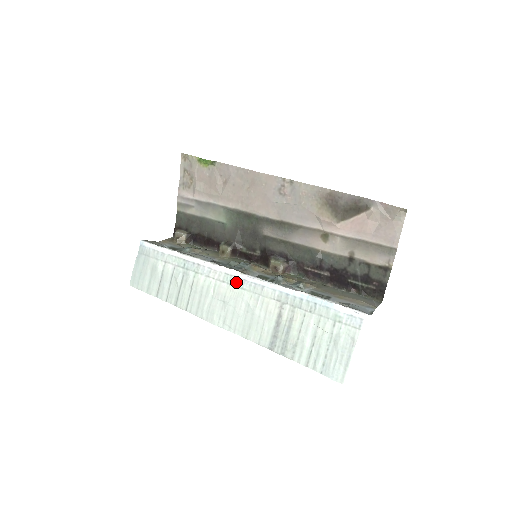
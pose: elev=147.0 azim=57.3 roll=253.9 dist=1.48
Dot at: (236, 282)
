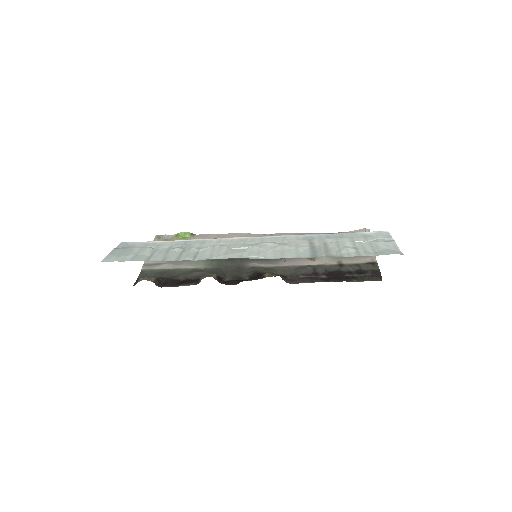
Dot at: (254, 240)
